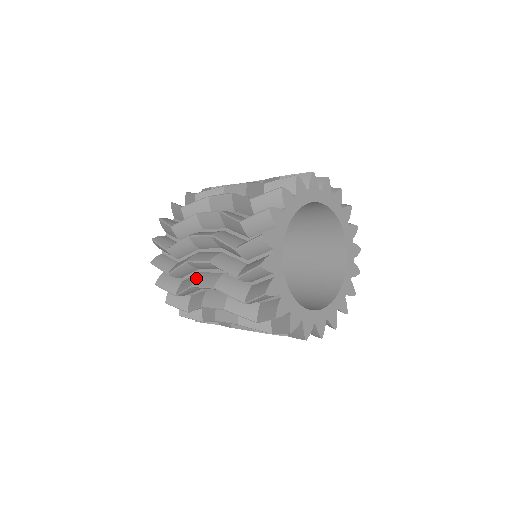
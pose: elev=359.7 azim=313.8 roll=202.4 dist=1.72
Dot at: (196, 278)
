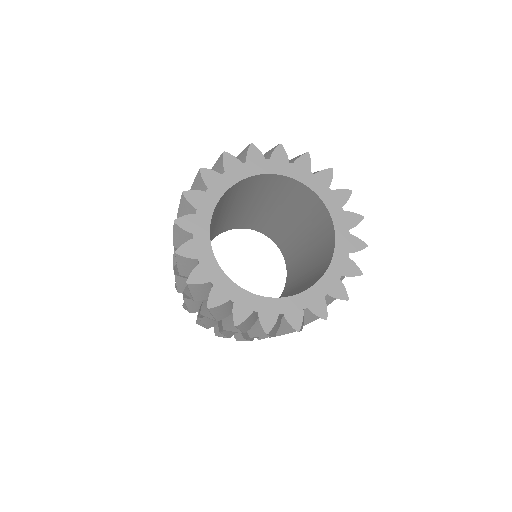
Dot at: occluded
